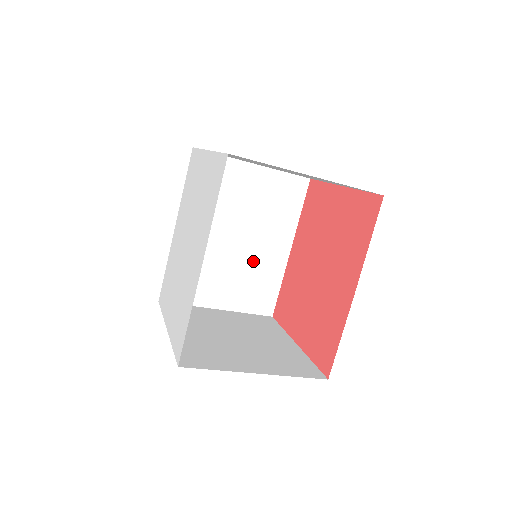
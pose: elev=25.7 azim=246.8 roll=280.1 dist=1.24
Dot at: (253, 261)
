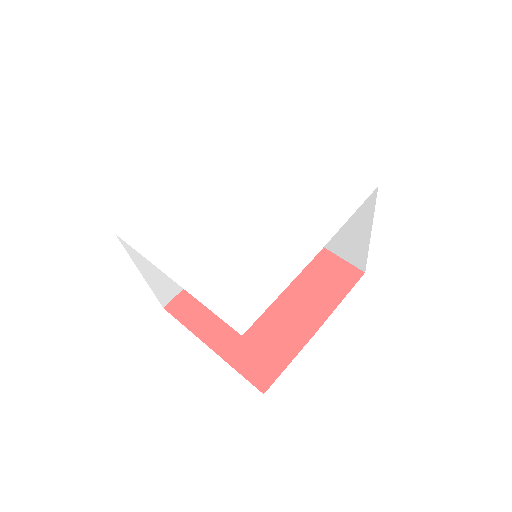
Dot at: occluded
